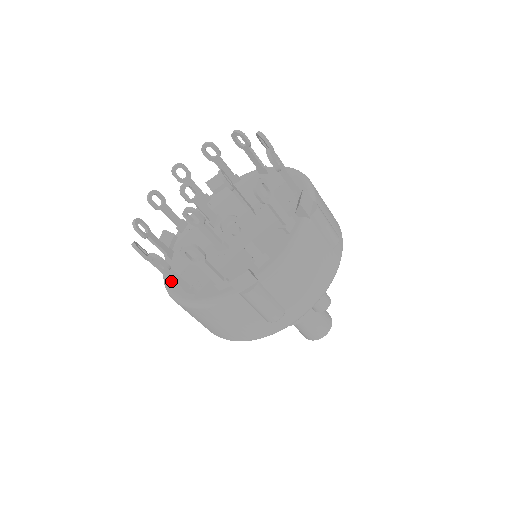
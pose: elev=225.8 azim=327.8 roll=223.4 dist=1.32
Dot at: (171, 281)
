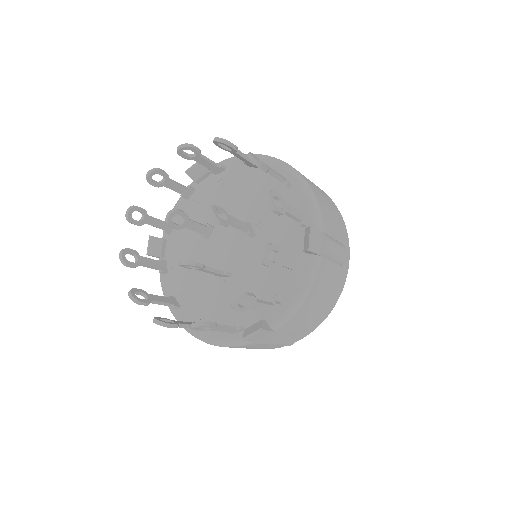
Dot at: (175, 308)
